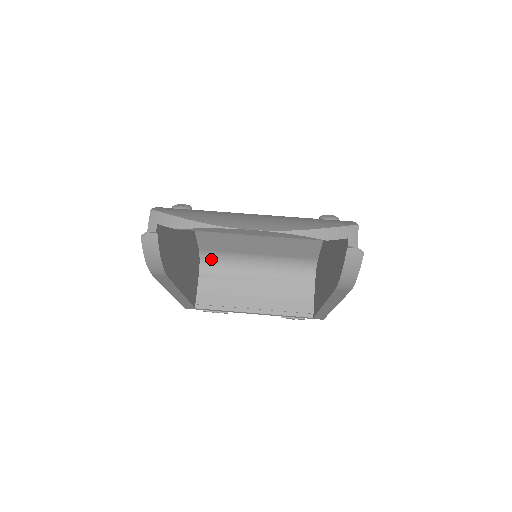
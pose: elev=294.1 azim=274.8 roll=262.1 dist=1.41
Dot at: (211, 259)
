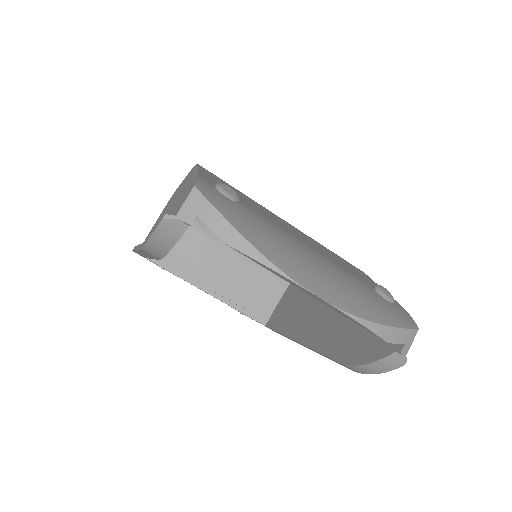
Dot at: occluded
